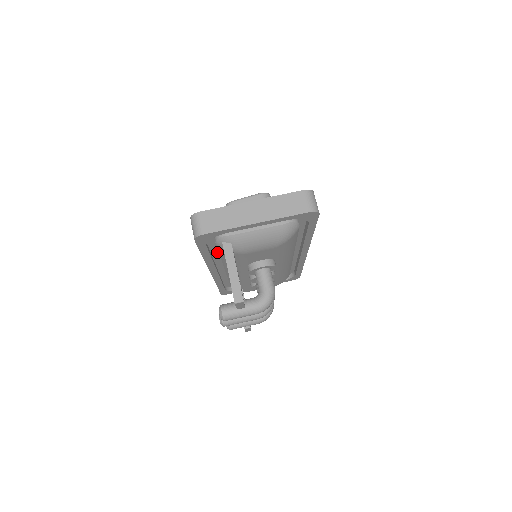
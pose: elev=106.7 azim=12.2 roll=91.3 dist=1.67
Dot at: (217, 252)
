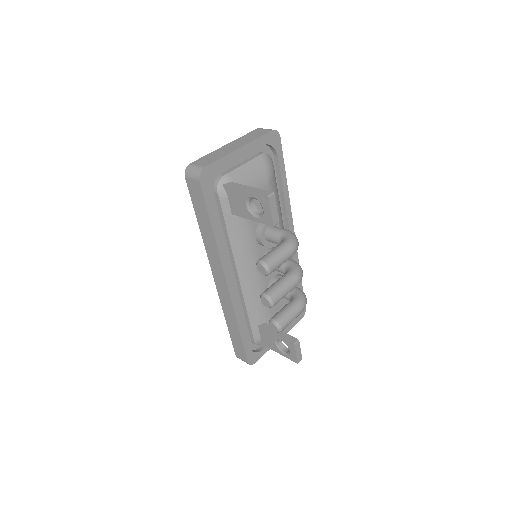
Dot at: (222, 234)
